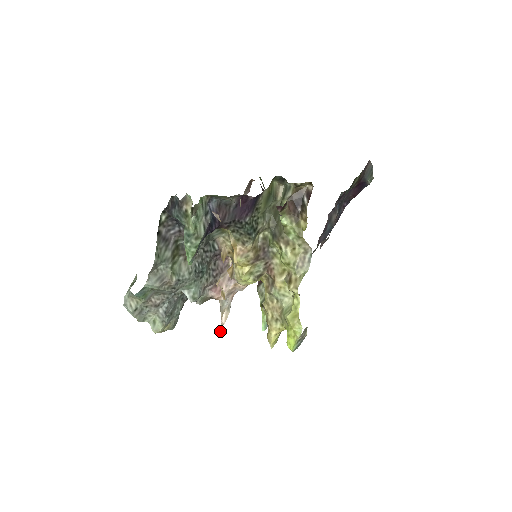
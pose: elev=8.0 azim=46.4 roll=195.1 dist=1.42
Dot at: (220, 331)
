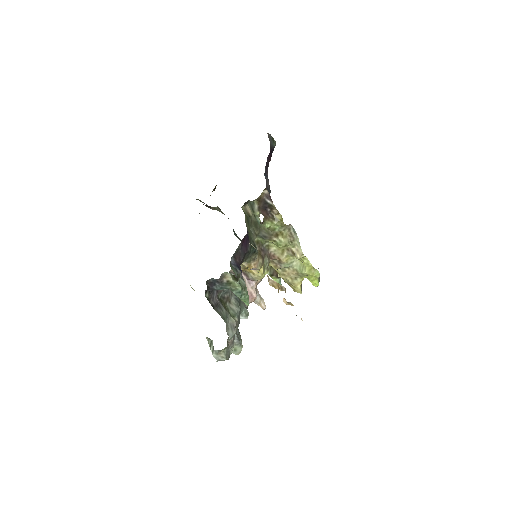
Dot at: occluded
